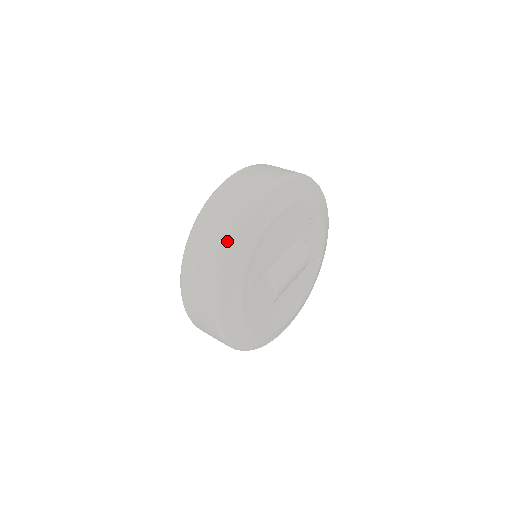
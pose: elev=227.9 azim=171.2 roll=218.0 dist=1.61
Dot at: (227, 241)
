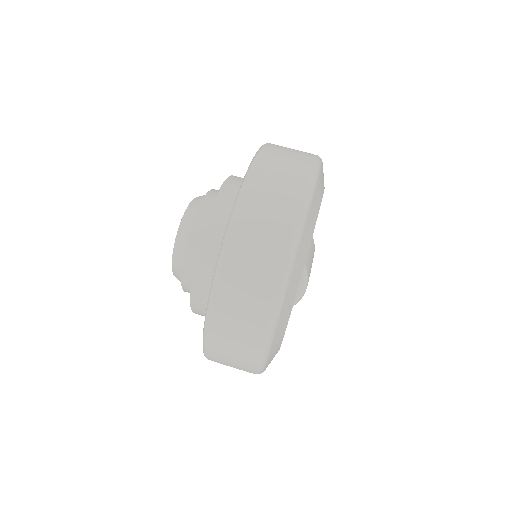
Dot at: (300, 211)
